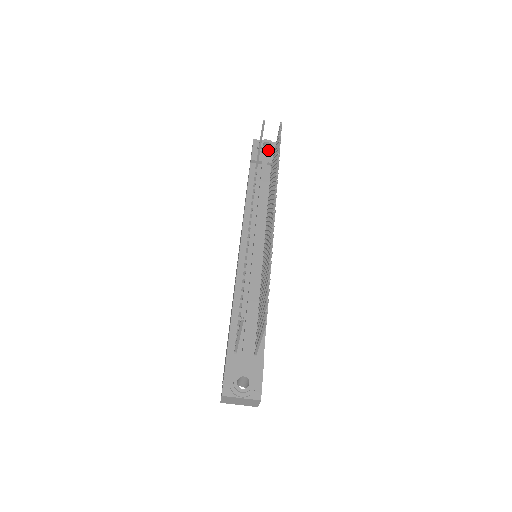
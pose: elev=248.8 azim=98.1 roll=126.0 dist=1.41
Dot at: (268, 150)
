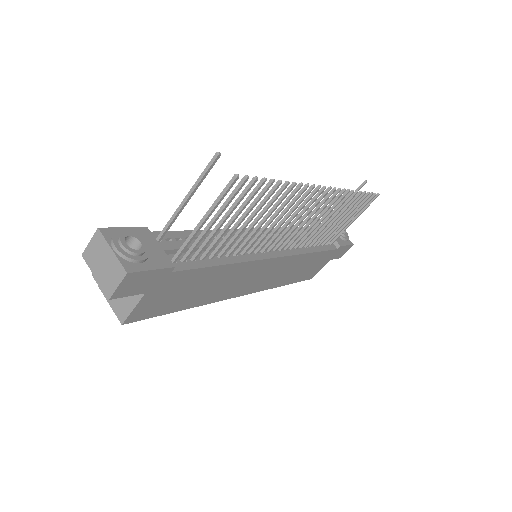
Dot at: occluded
